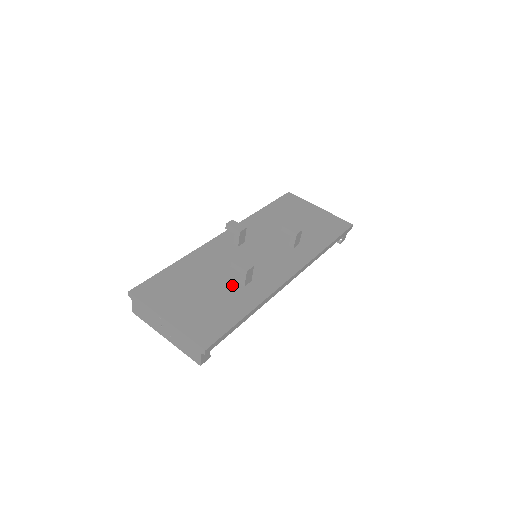
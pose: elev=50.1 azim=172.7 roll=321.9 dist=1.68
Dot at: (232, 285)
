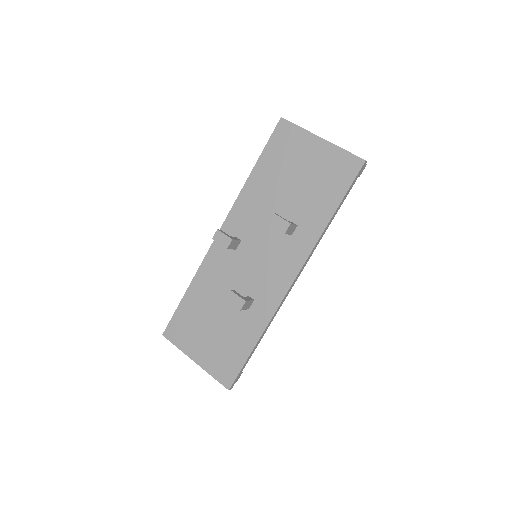
Dot at: (238, 310)
